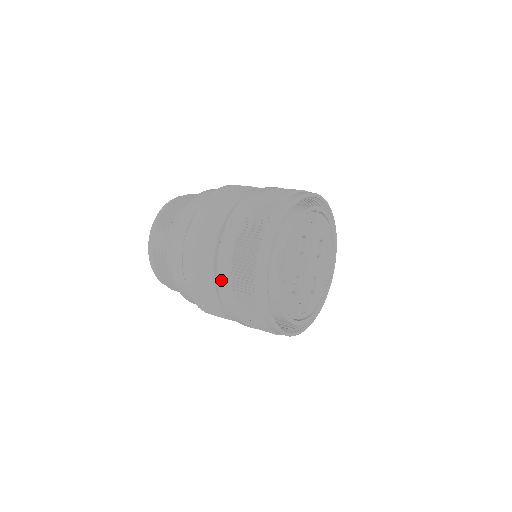
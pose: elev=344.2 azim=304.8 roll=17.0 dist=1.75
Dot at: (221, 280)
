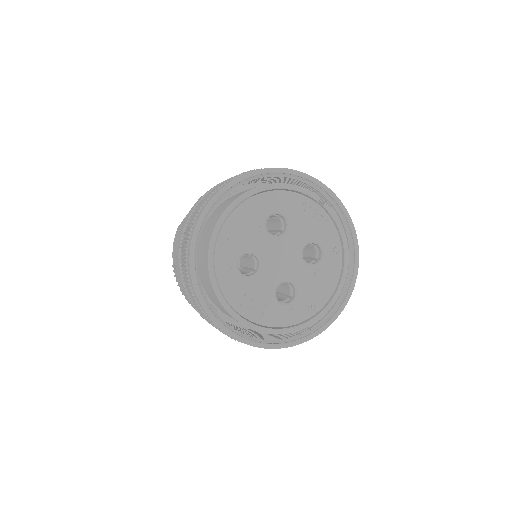
Dot at: (181, 232)
